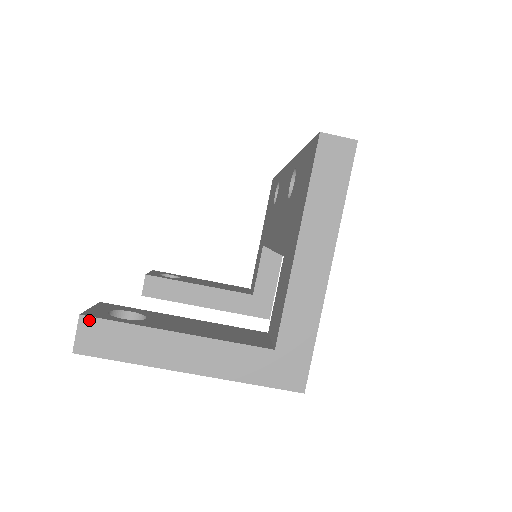
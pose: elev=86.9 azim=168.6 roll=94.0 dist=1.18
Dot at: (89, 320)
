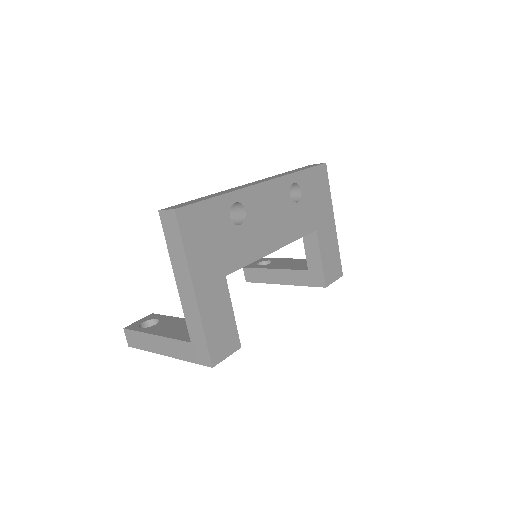
Dot at: (127, 331)
